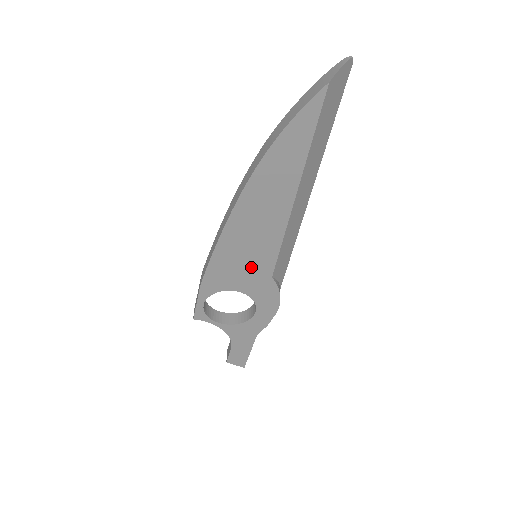
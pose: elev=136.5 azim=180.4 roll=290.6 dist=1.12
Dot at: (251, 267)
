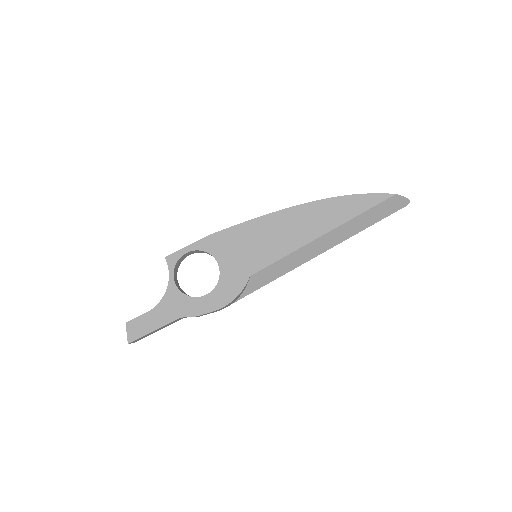
Dot at: (248, 255)
